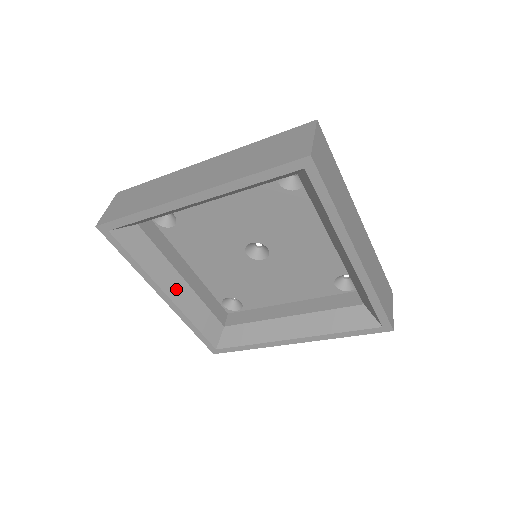
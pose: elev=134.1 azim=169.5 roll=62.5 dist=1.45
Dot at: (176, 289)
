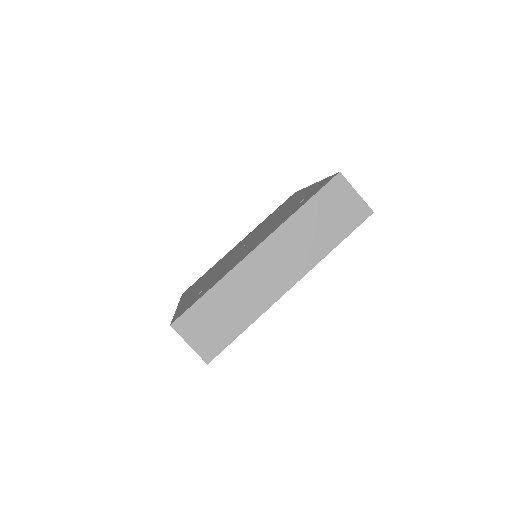
Dot at: occluded
